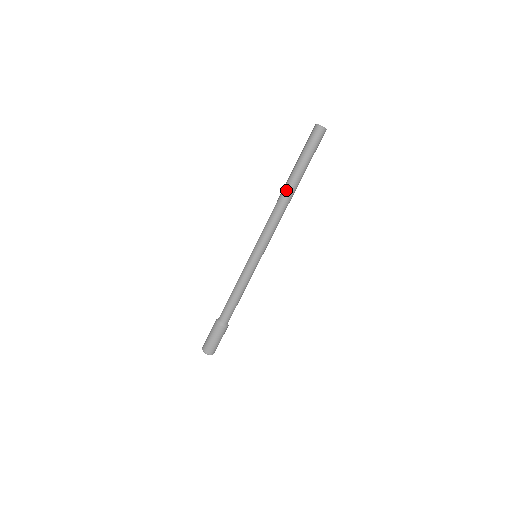
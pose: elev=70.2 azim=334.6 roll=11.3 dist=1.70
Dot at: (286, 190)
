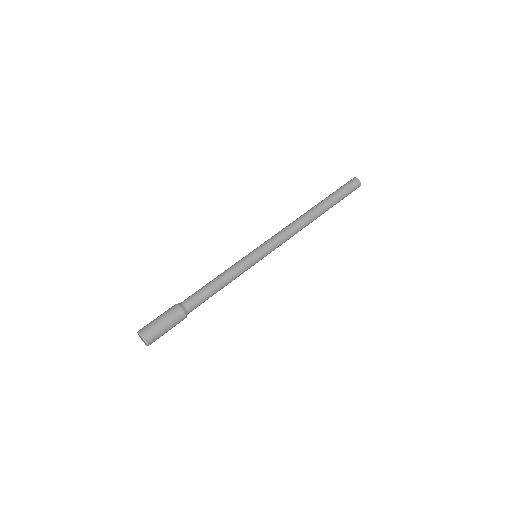
Dot at: (312, 210)
